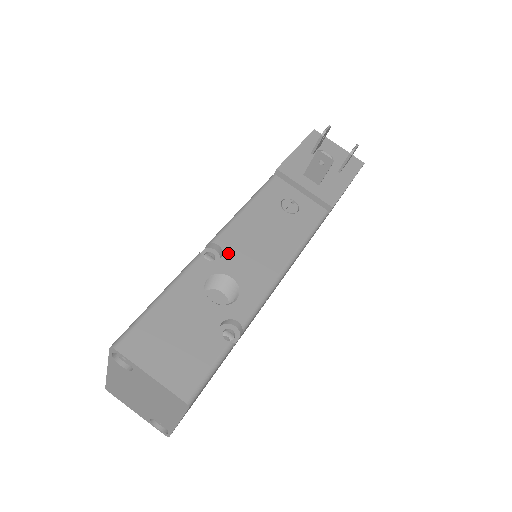
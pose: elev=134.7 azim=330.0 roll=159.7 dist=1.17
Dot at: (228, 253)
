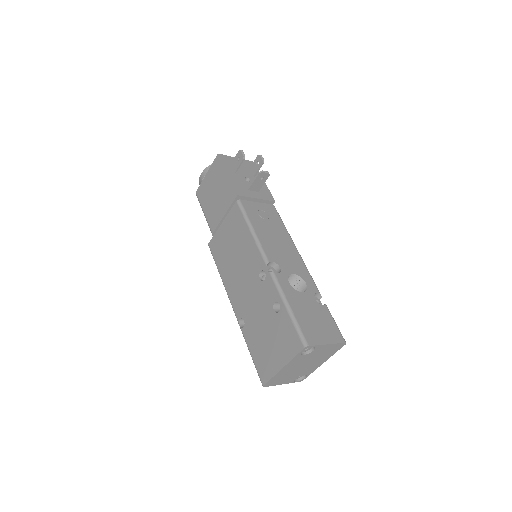
Dot at: (279, 263)
